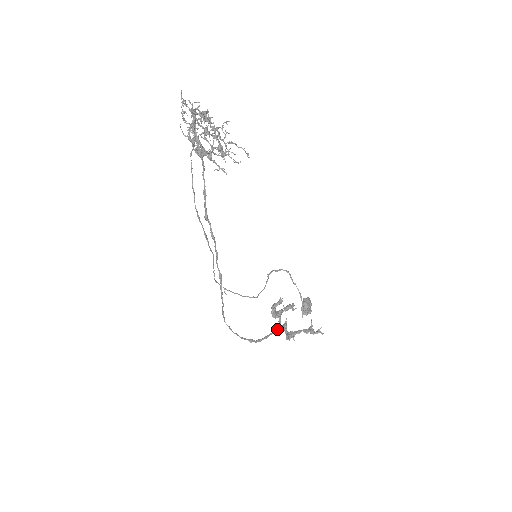
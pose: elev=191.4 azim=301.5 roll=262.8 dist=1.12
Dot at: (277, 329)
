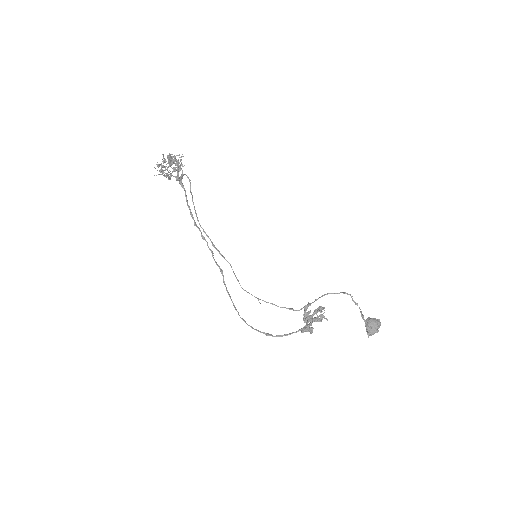
Dot at: (301, 328)
